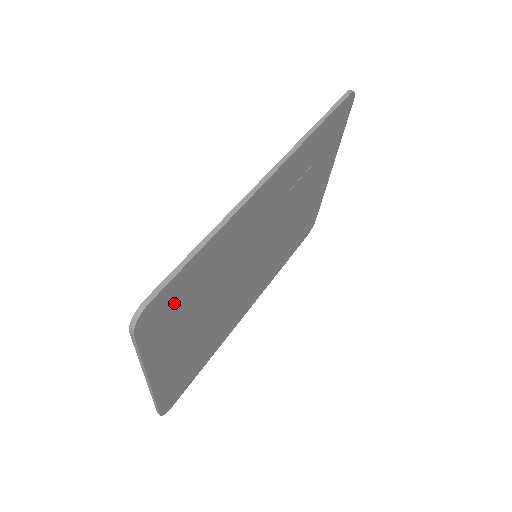
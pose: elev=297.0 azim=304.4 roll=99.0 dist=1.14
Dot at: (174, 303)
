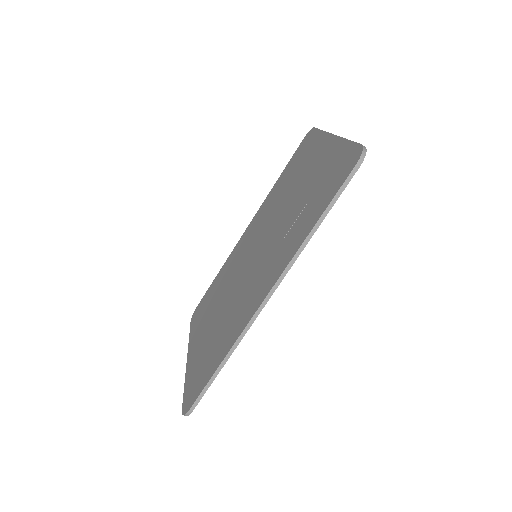
Dot at: occluded
